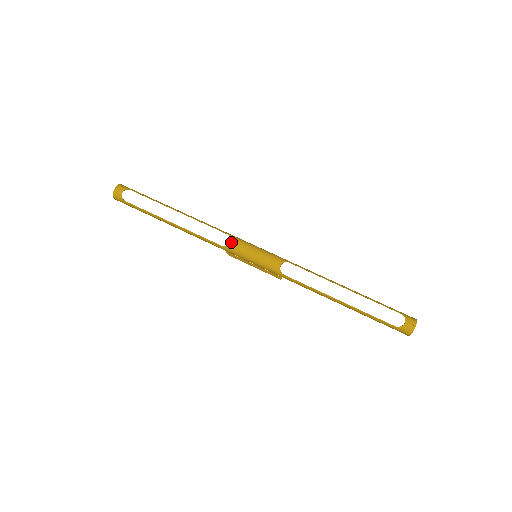
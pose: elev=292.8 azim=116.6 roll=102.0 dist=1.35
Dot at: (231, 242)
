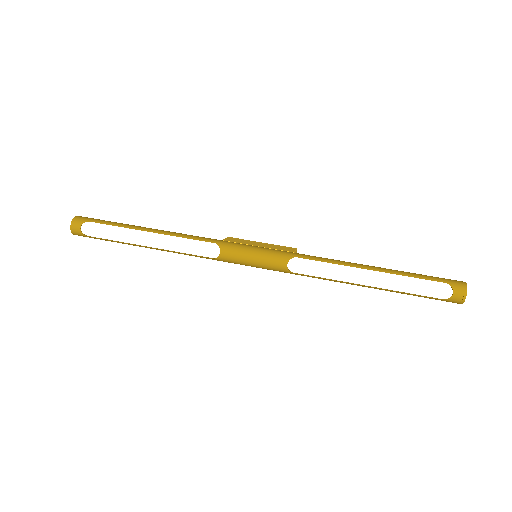
Dot at: (222, 253)
